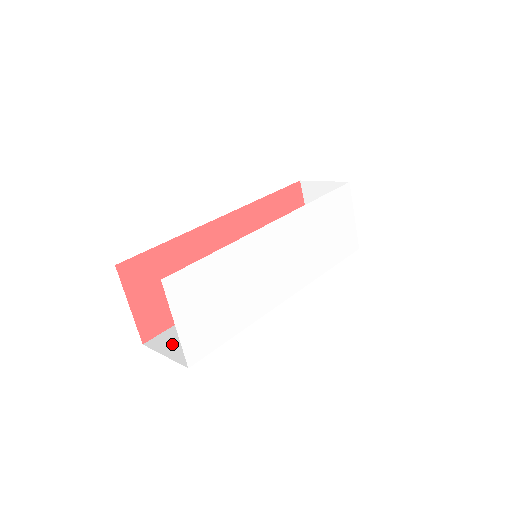
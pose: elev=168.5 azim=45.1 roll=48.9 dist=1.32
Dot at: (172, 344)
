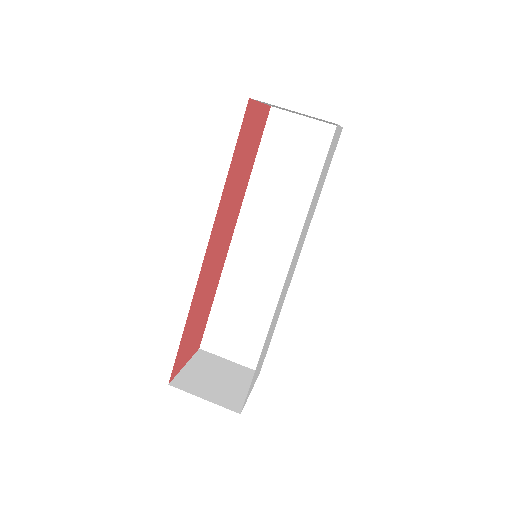
Dot at: (226, 346)
